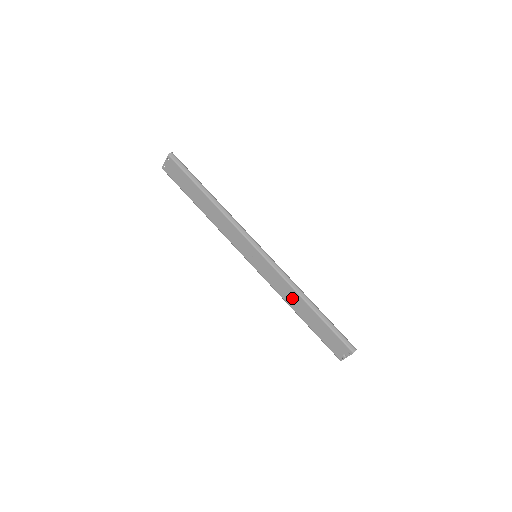
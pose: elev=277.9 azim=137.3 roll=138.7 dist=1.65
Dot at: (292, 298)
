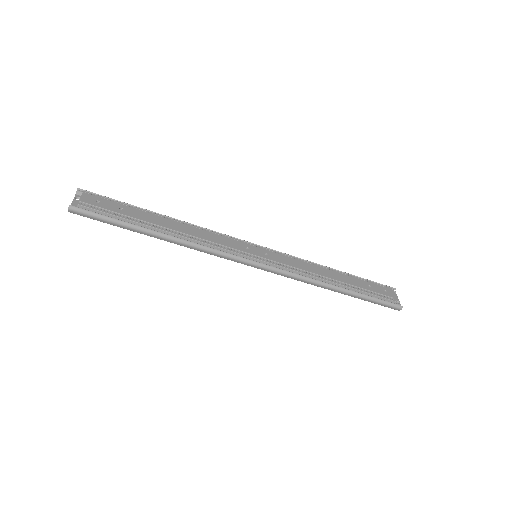
Dot at: occluded
